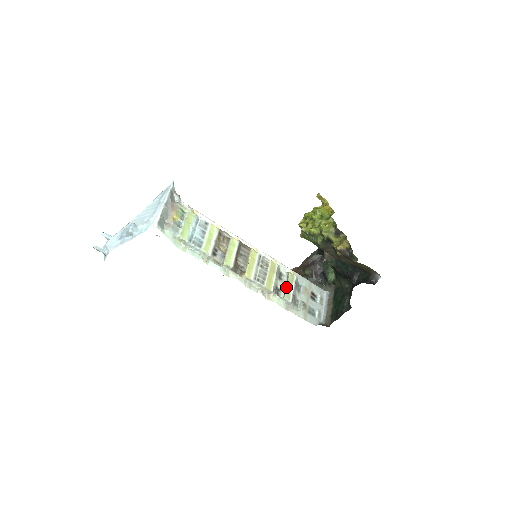
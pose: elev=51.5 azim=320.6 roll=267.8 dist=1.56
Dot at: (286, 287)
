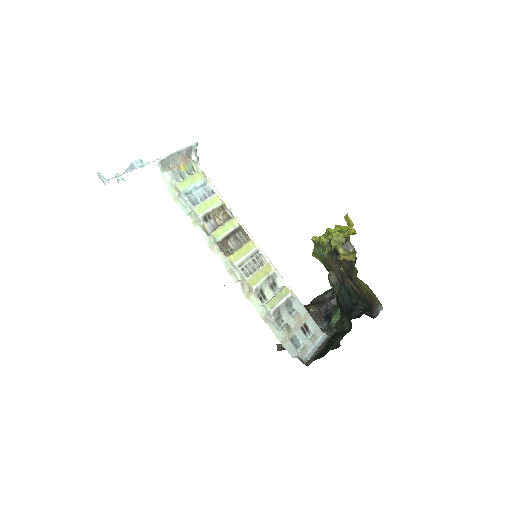
Dot at: (273, 296)
